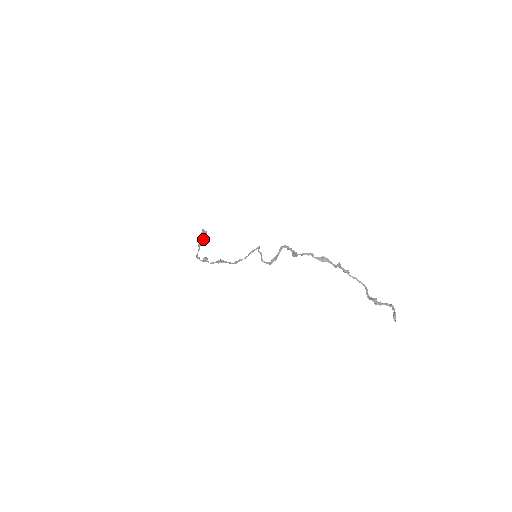
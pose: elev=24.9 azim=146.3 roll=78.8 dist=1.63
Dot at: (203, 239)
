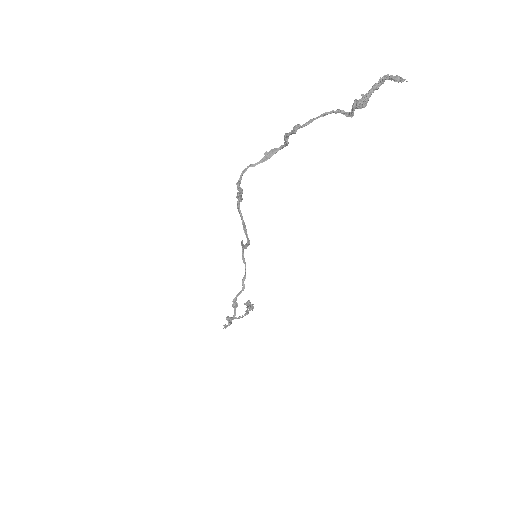
Dot at: (247, 310)
